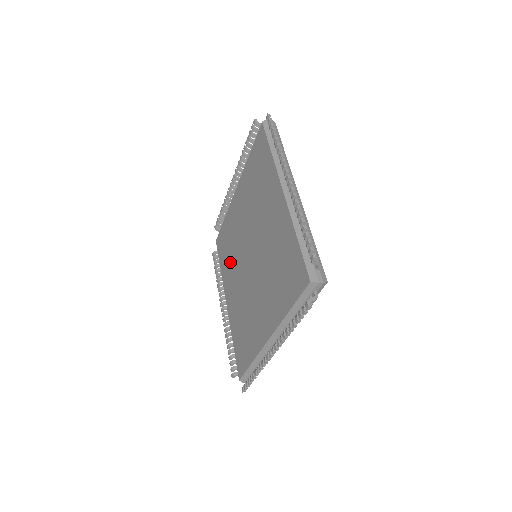
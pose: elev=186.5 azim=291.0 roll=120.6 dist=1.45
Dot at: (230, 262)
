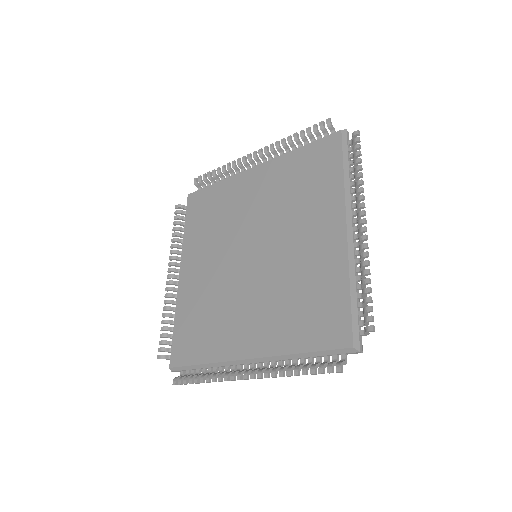
Dot at: (208, 236)
